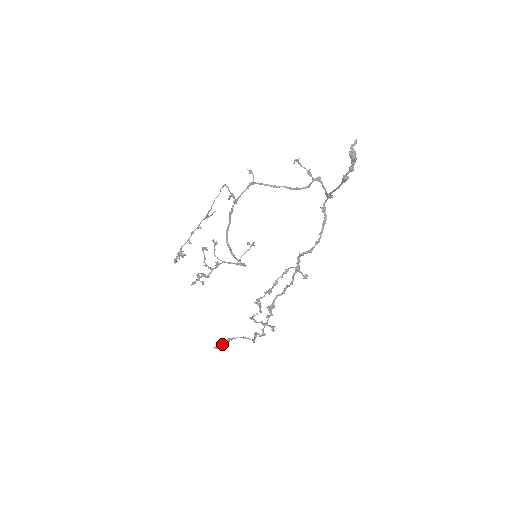
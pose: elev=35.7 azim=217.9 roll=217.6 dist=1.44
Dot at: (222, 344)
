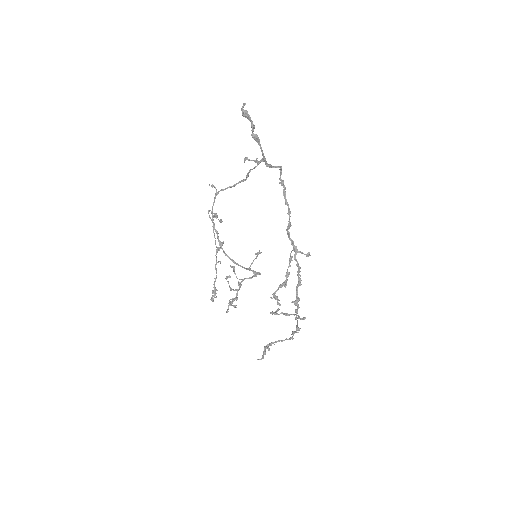
Dot at: (264, 353)
